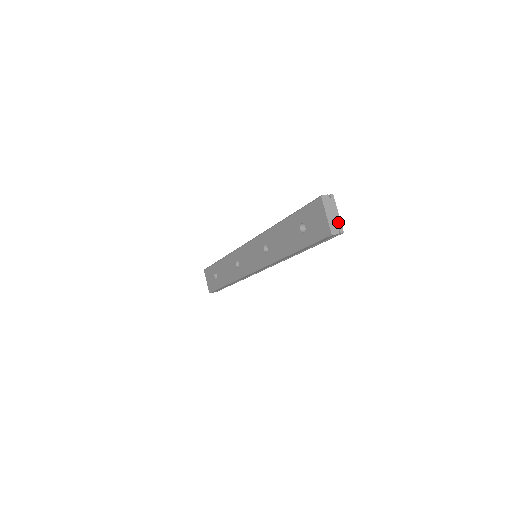
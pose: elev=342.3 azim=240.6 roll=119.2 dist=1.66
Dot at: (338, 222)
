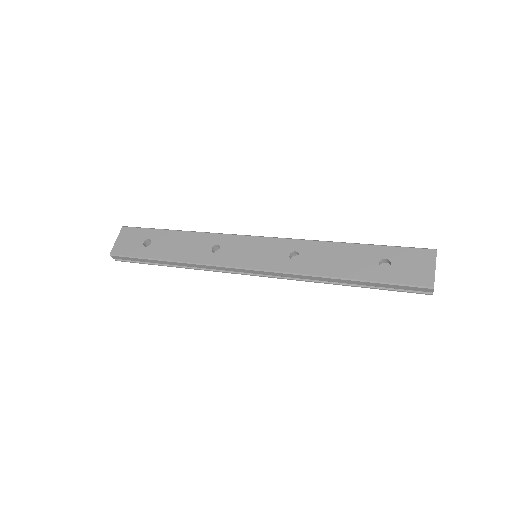
Dot at: occluded
